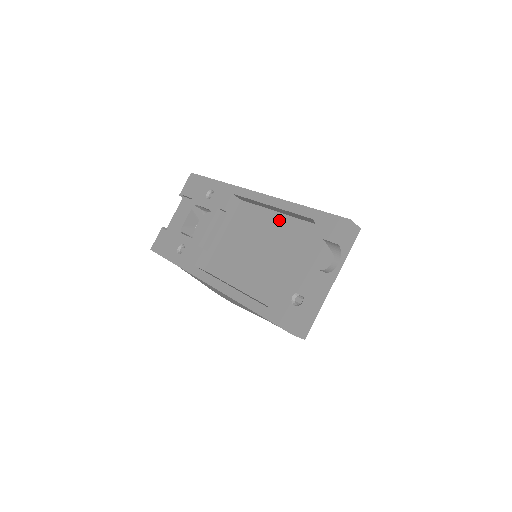
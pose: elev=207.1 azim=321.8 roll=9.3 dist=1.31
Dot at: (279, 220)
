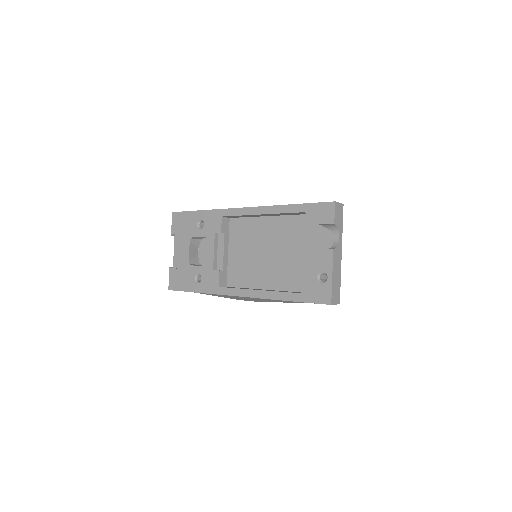
Dot at: (272, 222)
